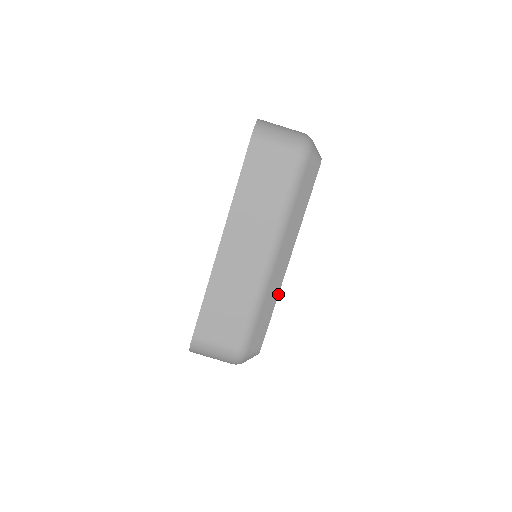
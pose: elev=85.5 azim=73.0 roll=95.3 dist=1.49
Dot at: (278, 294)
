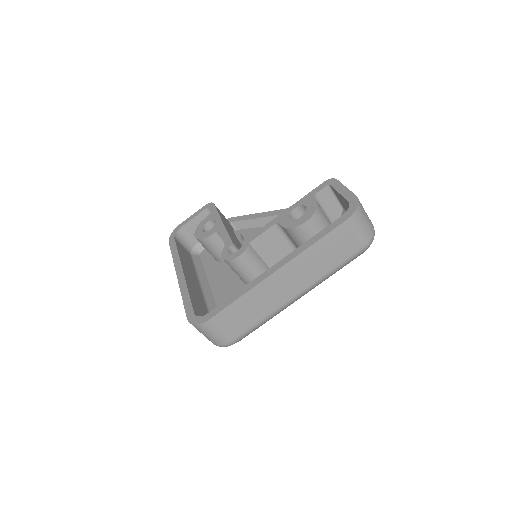
Dot at: occluded
